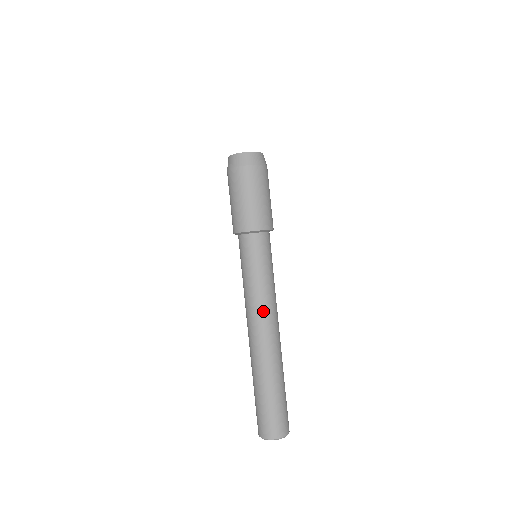
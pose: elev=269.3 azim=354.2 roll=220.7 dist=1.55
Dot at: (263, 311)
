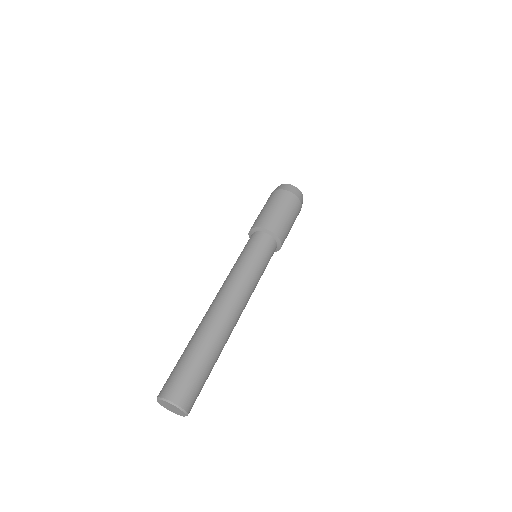
Dot at: (230, 285)
